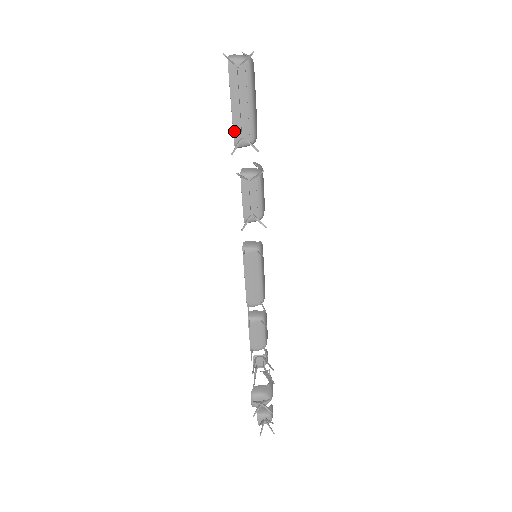
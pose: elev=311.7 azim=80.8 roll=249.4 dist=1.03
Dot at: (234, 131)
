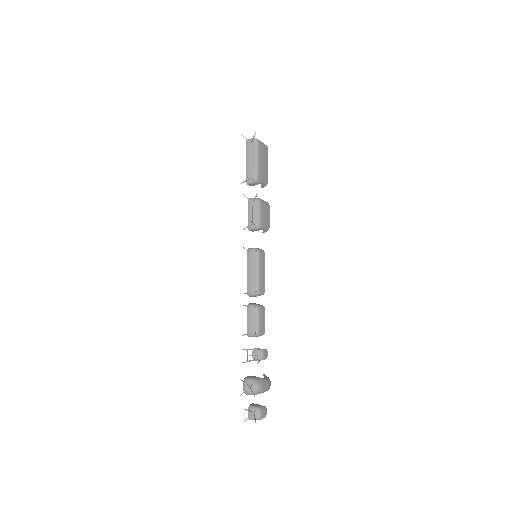
Dot at: (246, 174)
